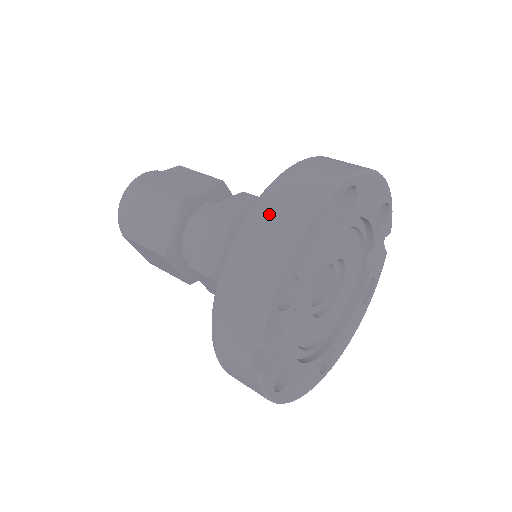
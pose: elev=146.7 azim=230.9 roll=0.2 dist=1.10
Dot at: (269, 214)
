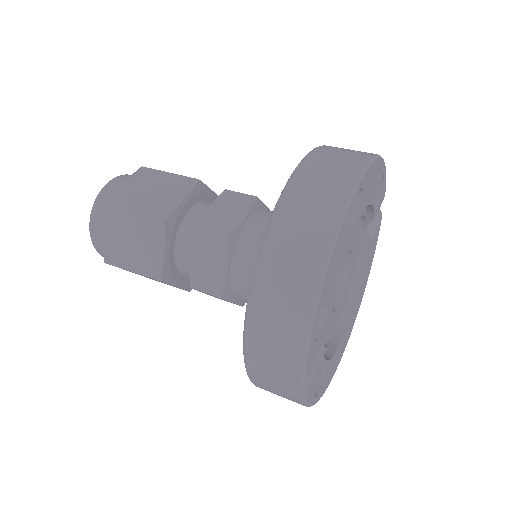
Dot at: (284, 250)
